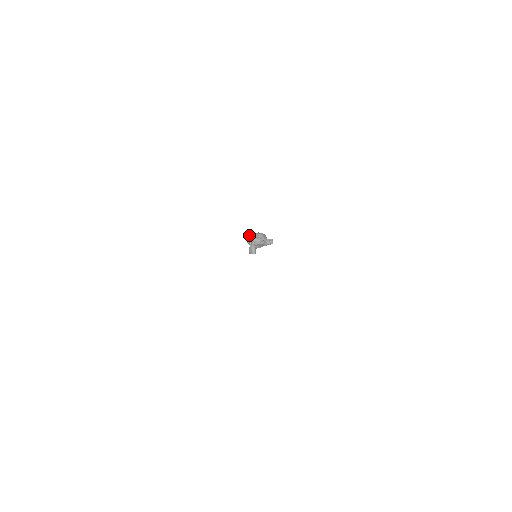
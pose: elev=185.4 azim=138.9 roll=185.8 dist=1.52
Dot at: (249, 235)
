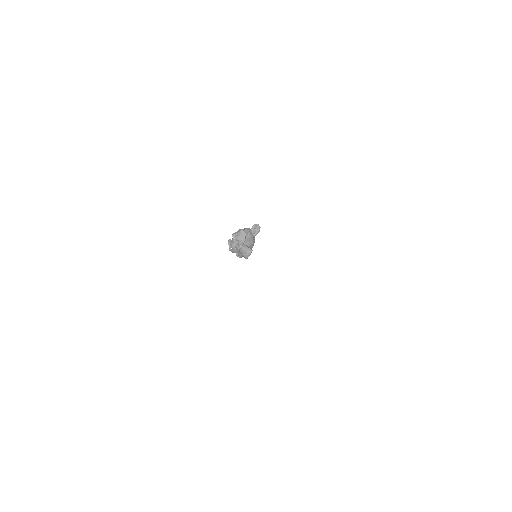
Dot at: (228, 241)
